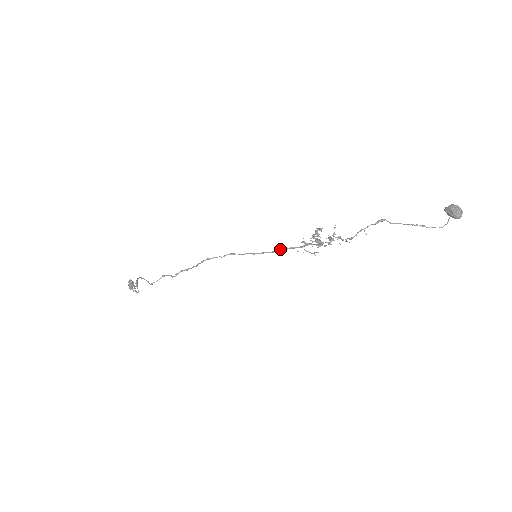
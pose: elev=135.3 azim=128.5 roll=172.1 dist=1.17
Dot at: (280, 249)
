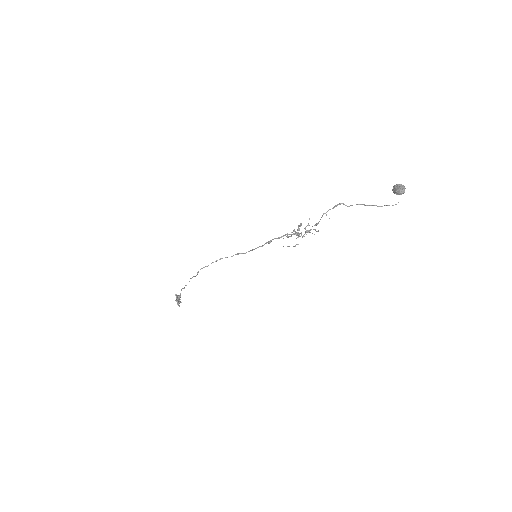
Dot at: occluded
